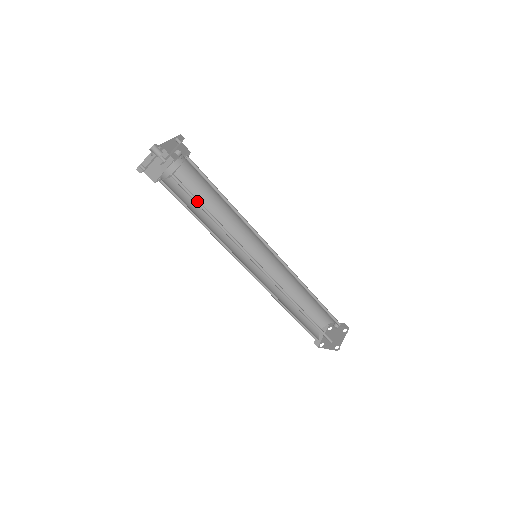
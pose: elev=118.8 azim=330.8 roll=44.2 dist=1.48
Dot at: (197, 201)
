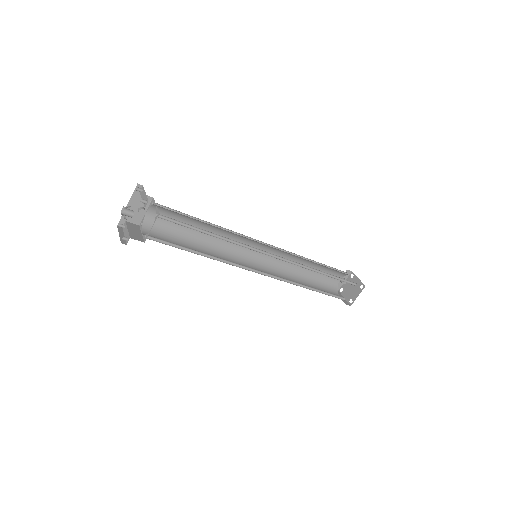
Dot at: occluded
